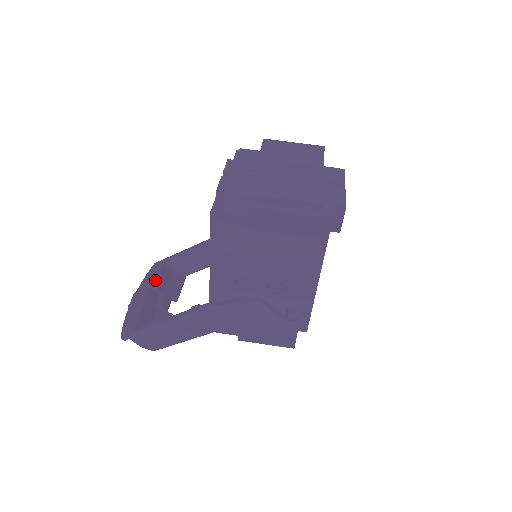
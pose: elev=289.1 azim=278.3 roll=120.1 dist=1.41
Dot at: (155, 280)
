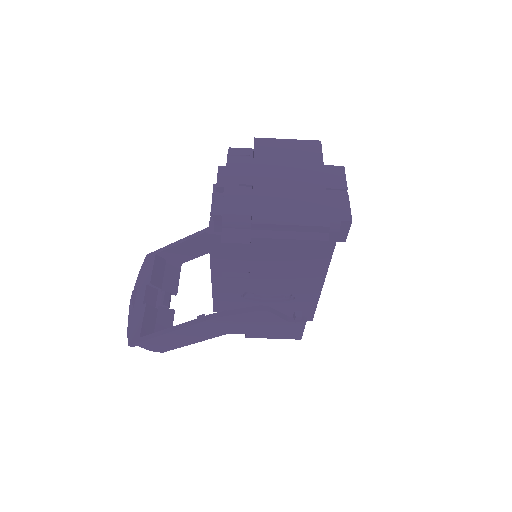
Dot at: (151, 277)
